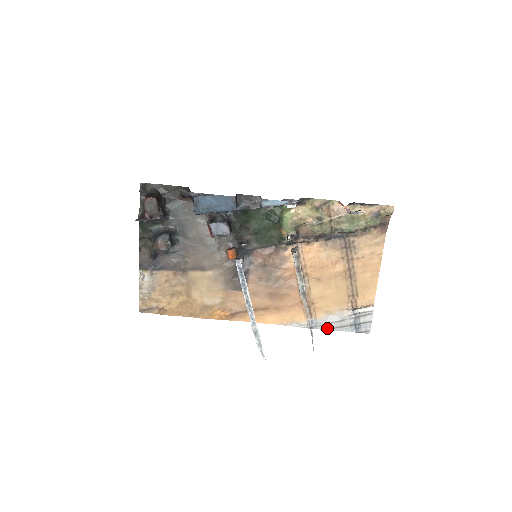
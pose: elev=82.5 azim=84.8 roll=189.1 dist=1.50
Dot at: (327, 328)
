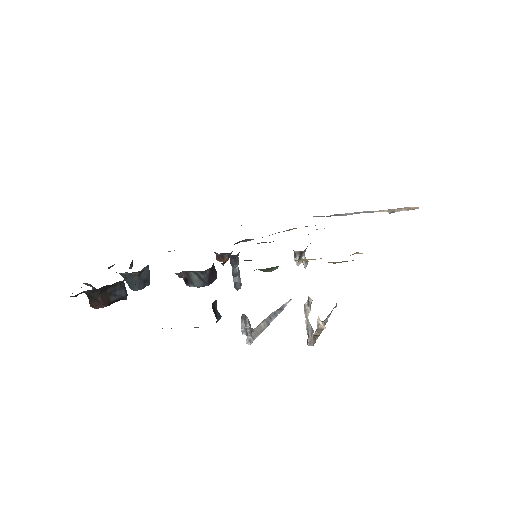
Dot at: (356, 213)
